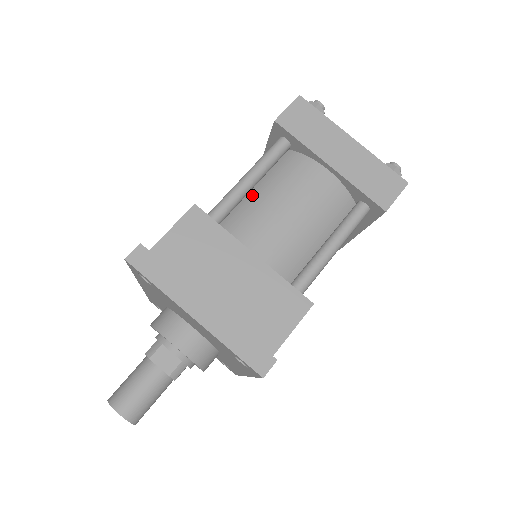
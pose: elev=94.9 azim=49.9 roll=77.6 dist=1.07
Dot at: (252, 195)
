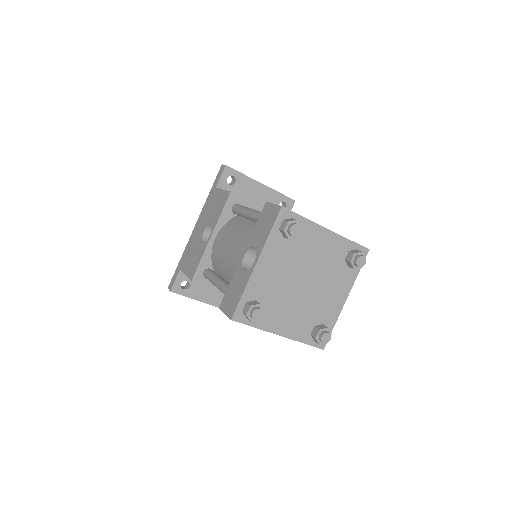
Dot at: occluded
